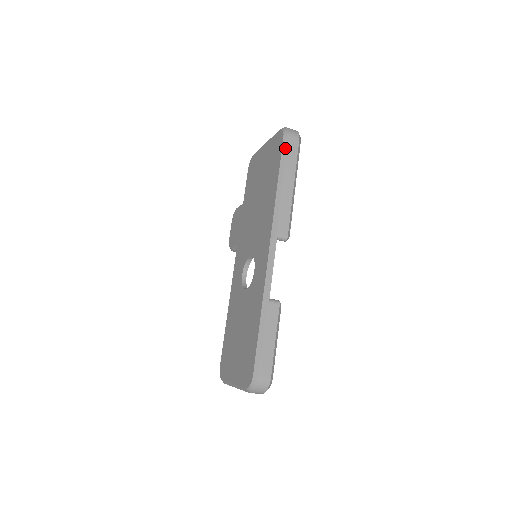
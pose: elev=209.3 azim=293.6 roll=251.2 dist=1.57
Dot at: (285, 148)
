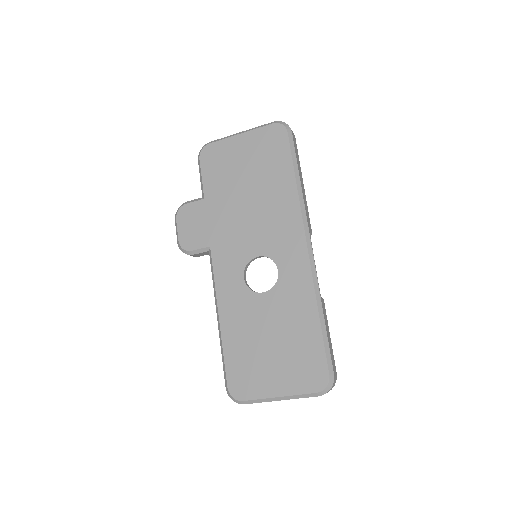
Dot at: (293, 143)
